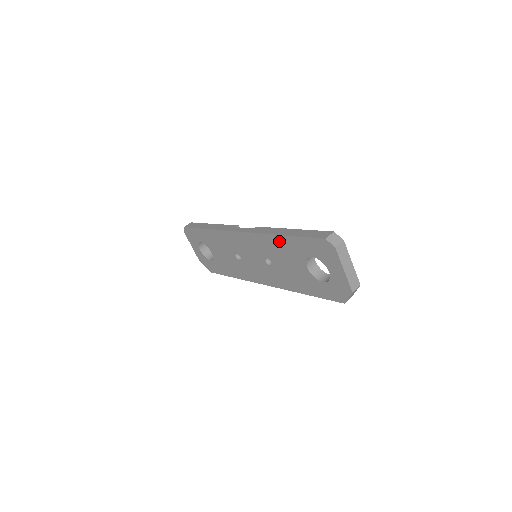
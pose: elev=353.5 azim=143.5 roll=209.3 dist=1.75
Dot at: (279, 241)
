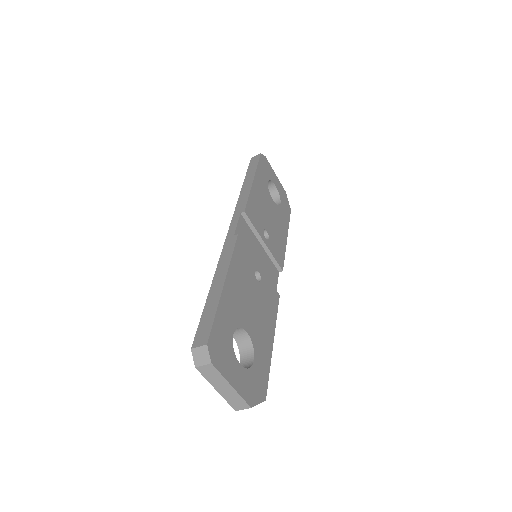
Dot at: occluded
